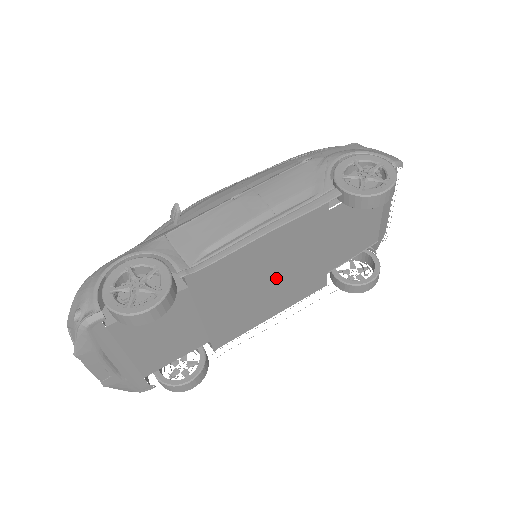
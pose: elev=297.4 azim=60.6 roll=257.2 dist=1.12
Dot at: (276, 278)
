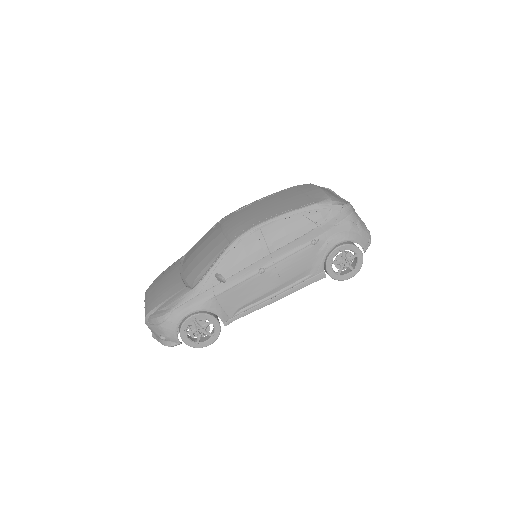
Dot at: occluded
